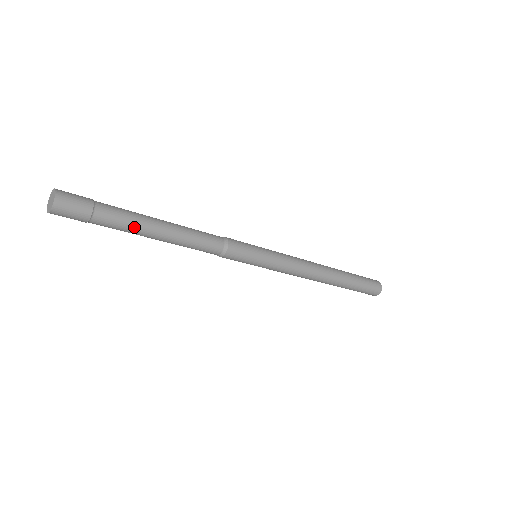
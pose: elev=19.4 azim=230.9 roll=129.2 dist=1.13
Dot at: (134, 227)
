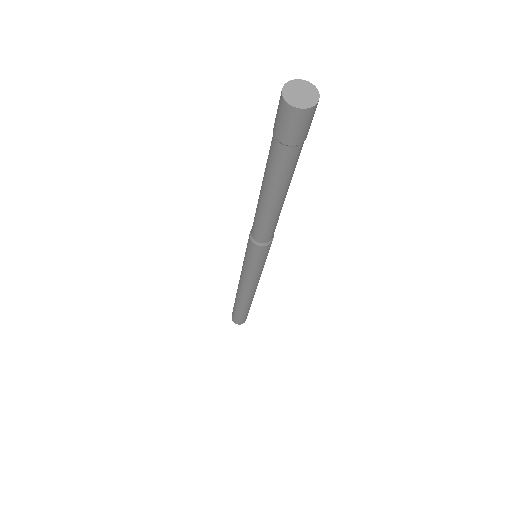
Dot at: (285, 181)
